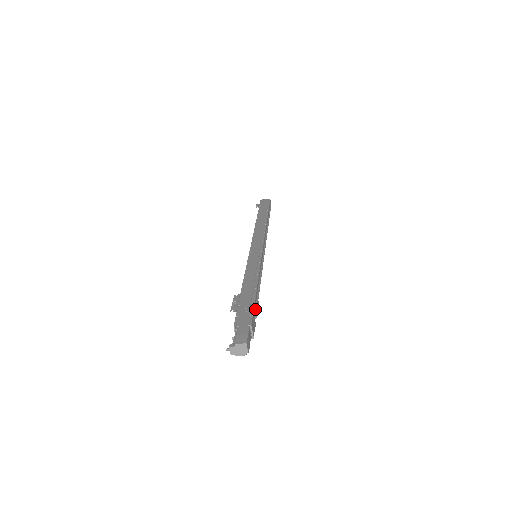
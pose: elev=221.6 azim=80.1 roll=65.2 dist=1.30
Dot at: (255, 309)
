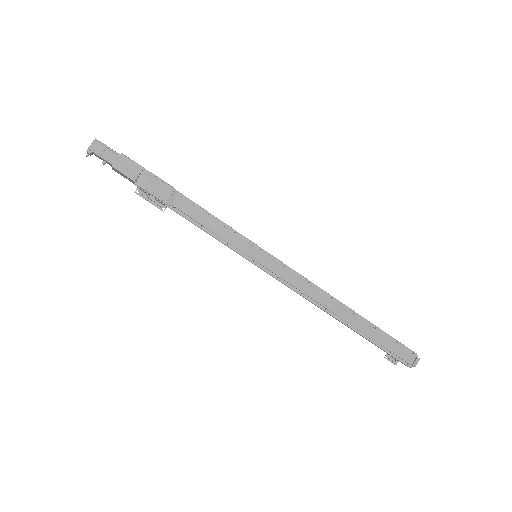
Dot at: (153, 176)
